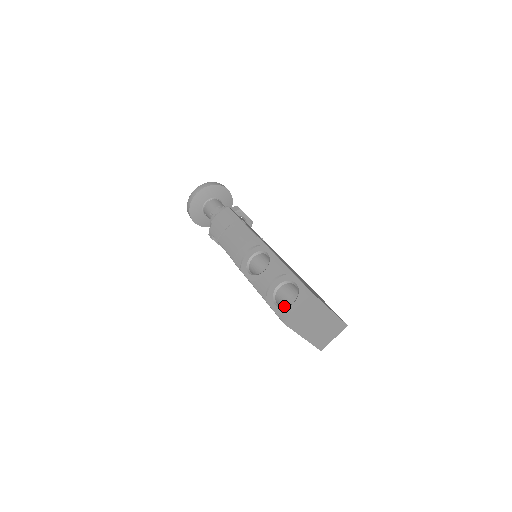
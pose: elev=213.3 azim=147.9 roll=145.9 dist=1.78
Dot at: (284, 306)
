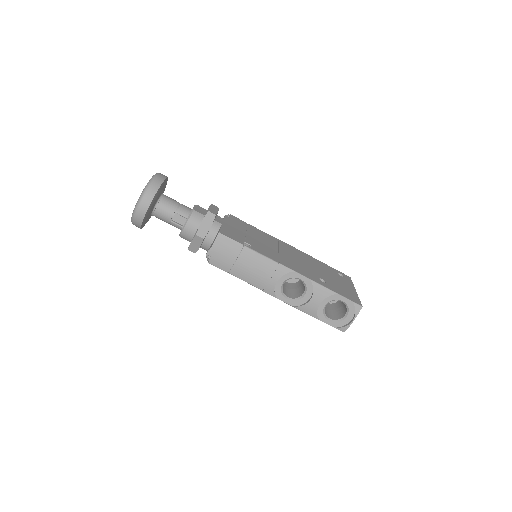
Dot at: (325, 308)
